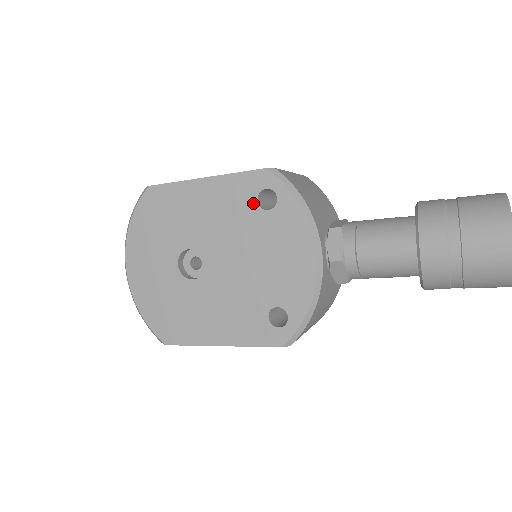
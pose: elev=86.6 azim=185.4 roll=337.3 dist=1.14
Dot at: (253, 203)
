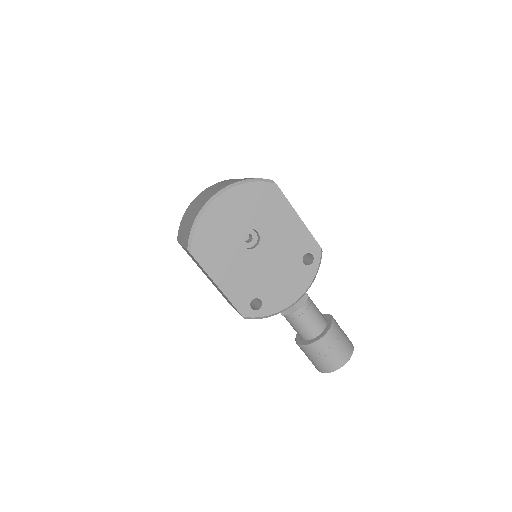
Dot at: (303, 253)
